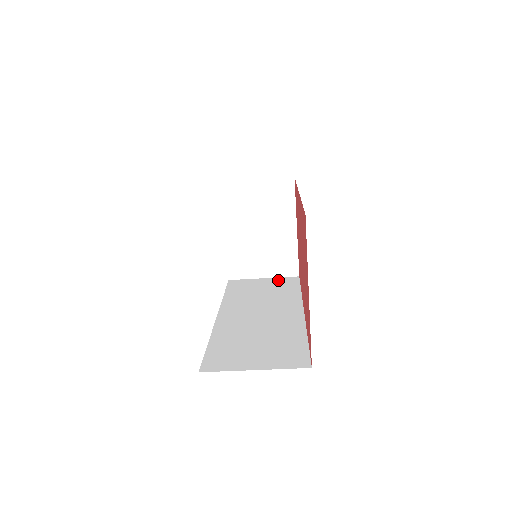
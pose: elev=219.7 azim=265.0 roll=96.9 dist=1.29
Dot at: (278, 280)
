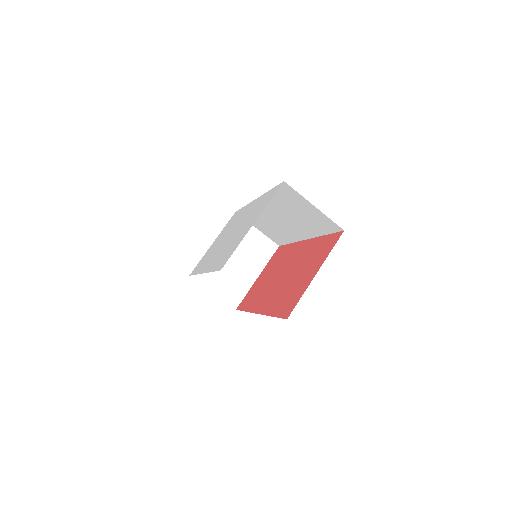
Dot at: occluded
